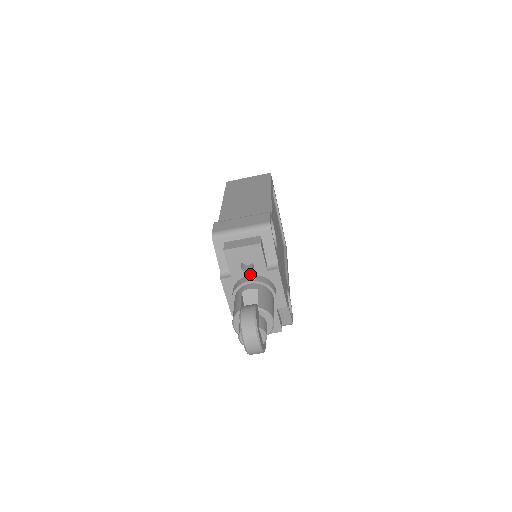
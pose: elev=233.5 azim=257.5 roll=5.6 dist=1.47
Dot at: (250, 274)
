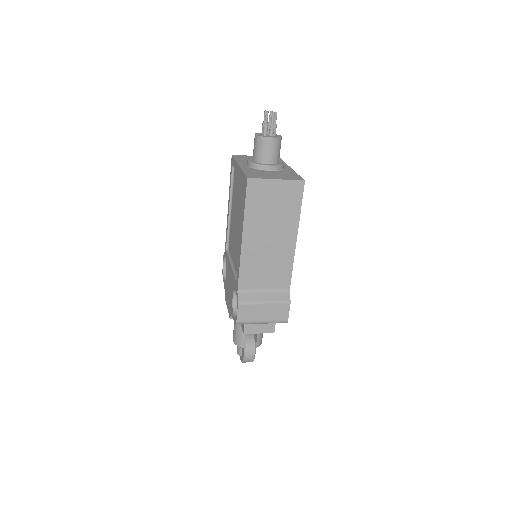
Dot at: occluded
